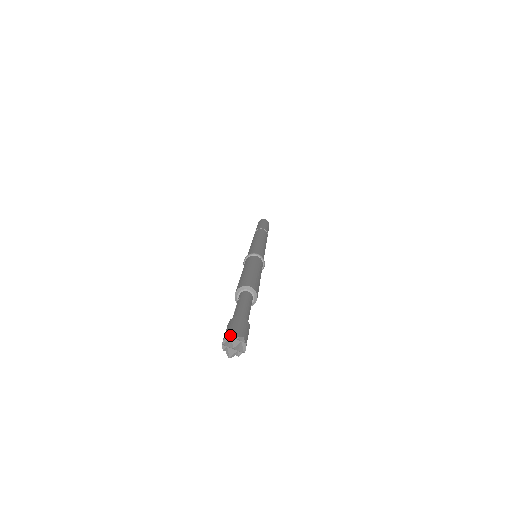
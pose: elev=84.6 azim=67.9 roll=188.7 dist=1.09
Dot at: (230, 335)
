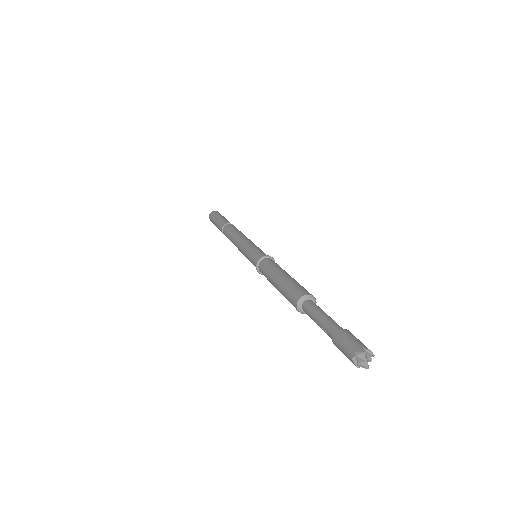
Dot at: (354, 356)
